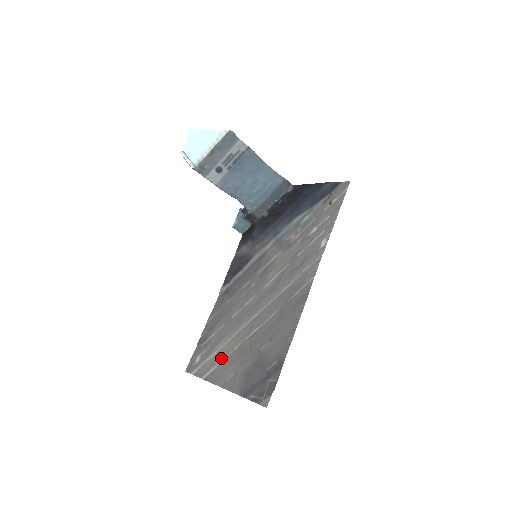
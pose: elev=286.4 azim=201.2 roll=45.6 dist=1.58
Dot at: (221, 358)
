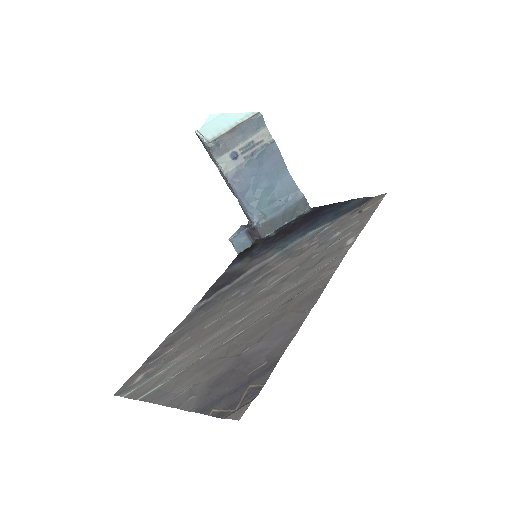
Dot at: (176, 371)
